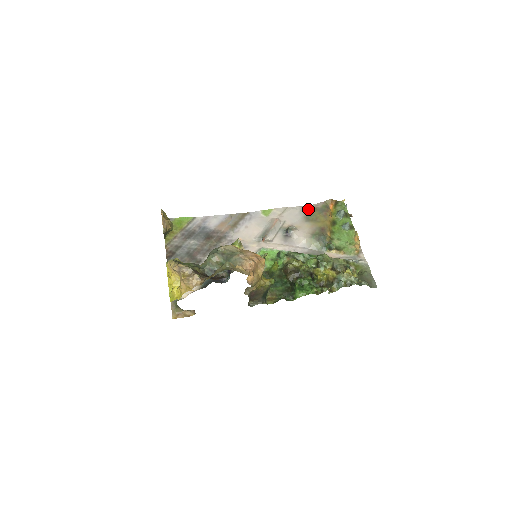
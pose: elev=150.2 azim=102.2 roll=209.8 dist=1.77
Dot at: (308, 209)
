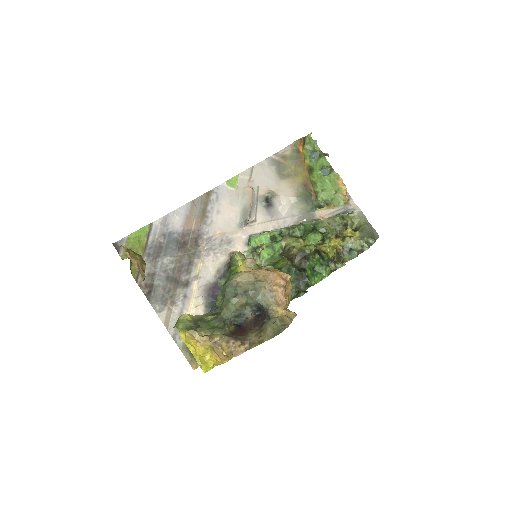
Dot at: (277, 160)
